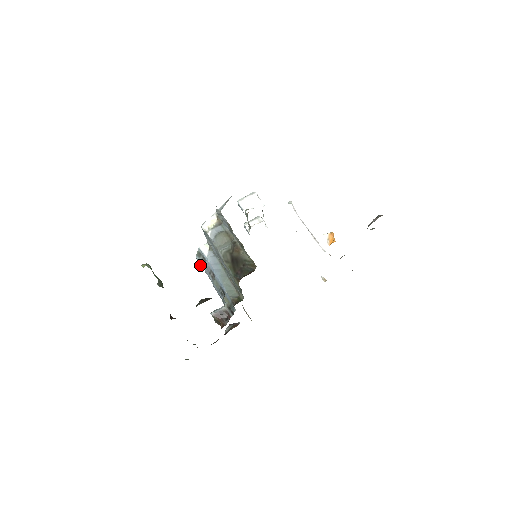
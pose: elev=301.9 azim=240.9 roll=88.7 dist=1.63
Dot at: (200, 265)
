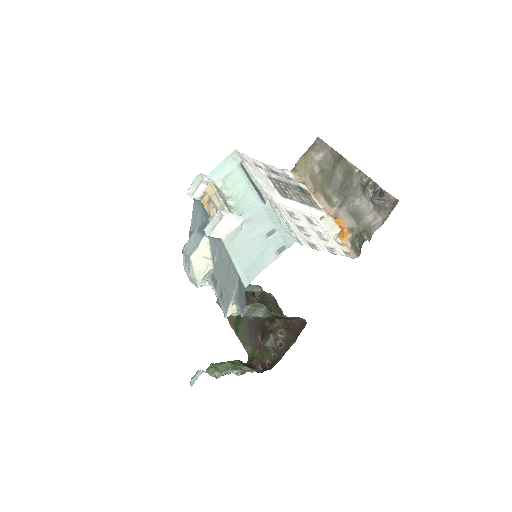
Dot at: occluded
